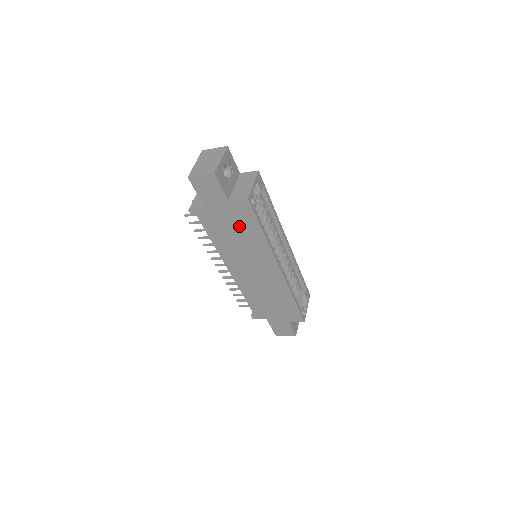
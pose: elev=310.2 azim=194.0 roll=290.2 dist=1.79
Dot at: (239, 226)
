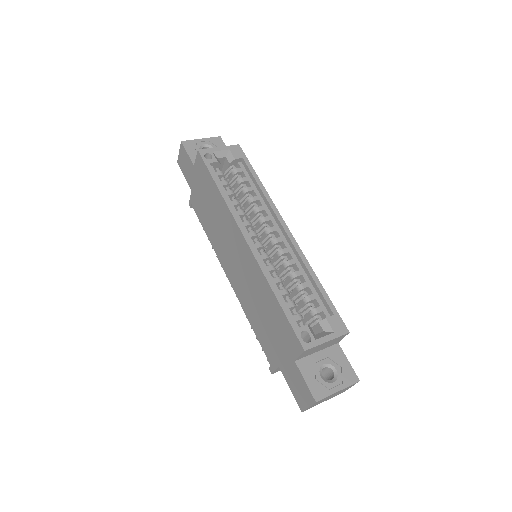
Dot at: (208, 195)
